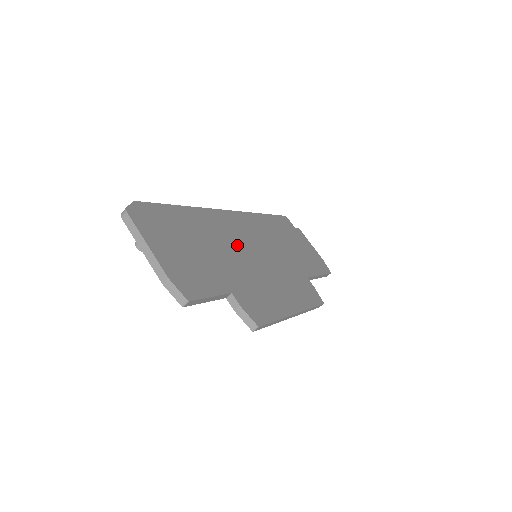
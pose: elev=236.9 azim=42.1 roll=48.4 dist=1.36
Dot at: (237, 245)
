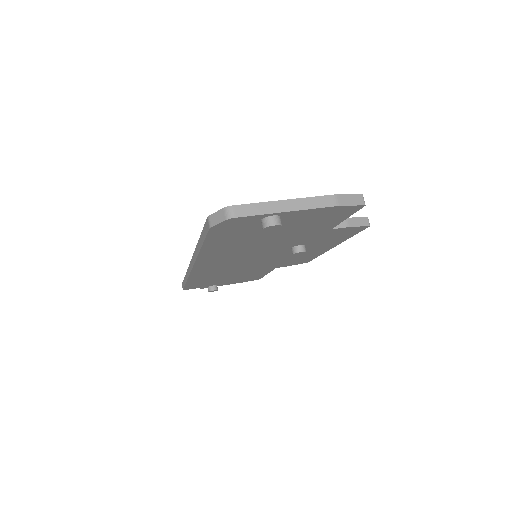
Dot at: occluded
